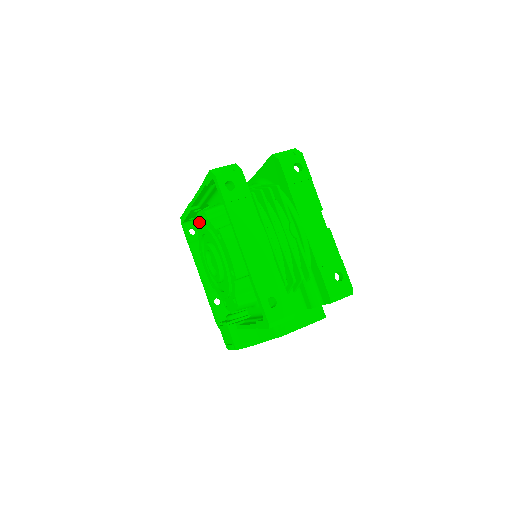
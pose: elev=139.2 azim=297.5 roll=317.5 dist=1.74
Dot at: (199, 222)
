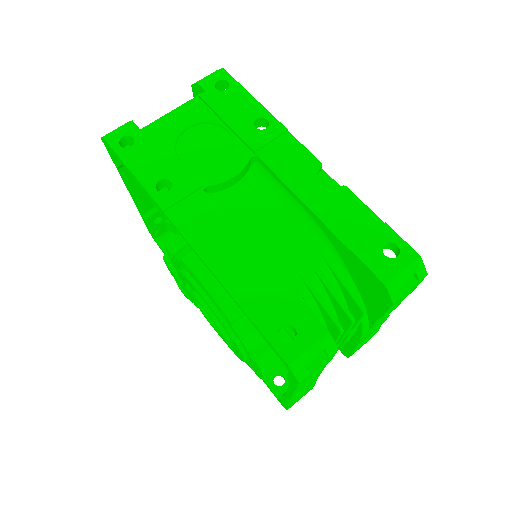
Dot at: (197, 282)
